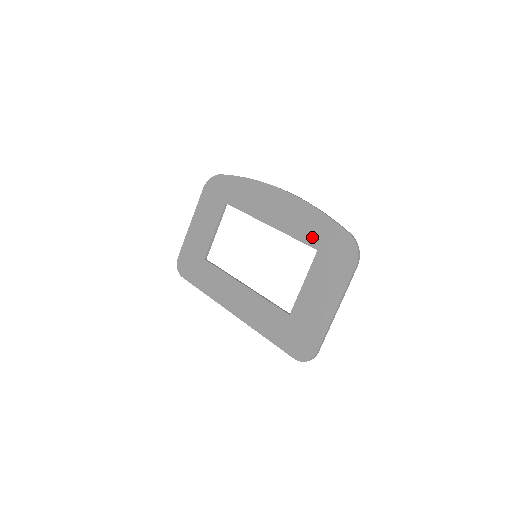
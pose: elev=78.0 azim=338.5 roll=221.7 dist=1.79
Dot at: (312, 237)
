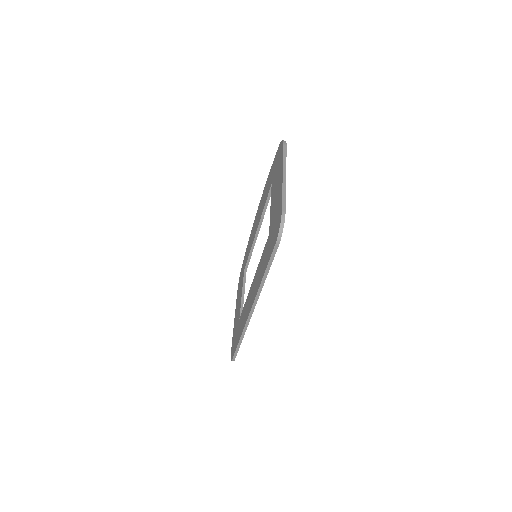
Dot at: (269, 186)
